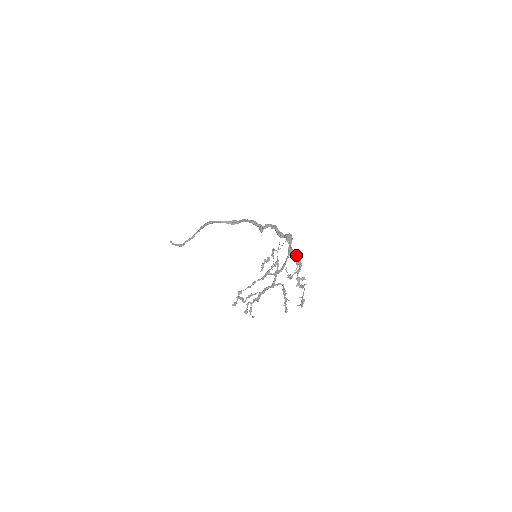
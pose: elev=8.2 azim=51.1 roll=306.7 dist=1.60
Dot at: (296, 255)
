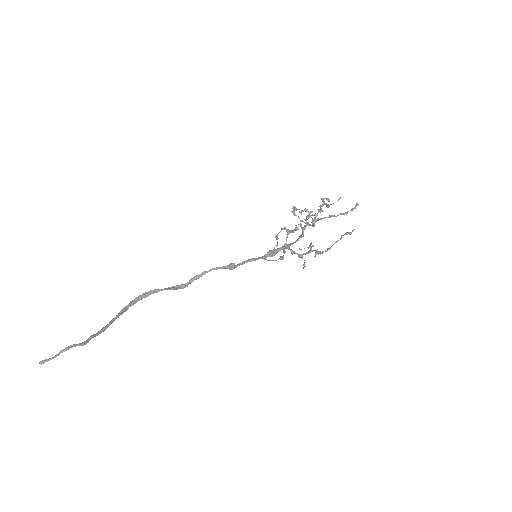
Dot at: (294, 251)
